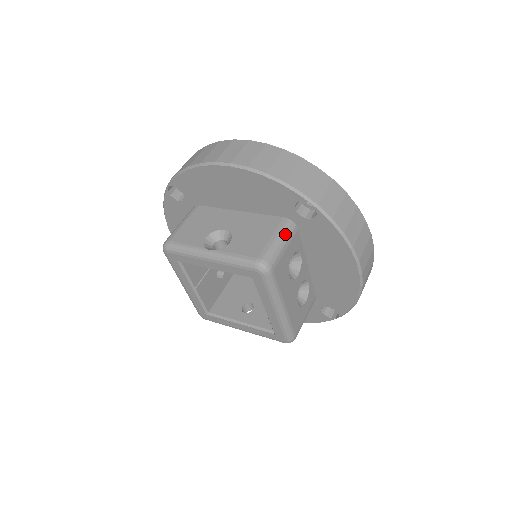
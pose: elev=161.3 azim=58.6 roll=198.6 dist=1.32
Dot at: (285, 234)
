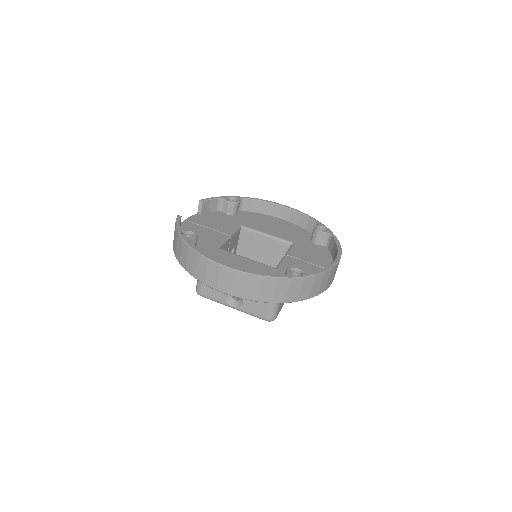
Dot at: occluded
